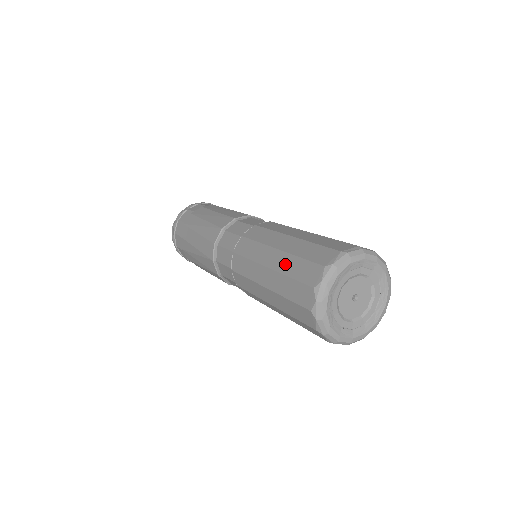
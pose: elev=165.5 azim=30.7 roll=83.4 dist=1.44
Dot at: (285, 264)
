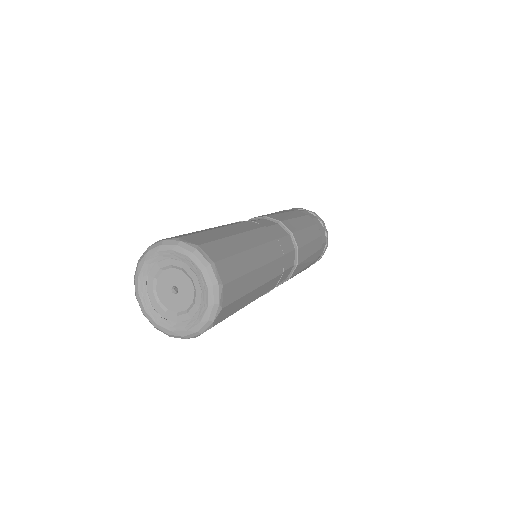
Dot at: (198, 231)
